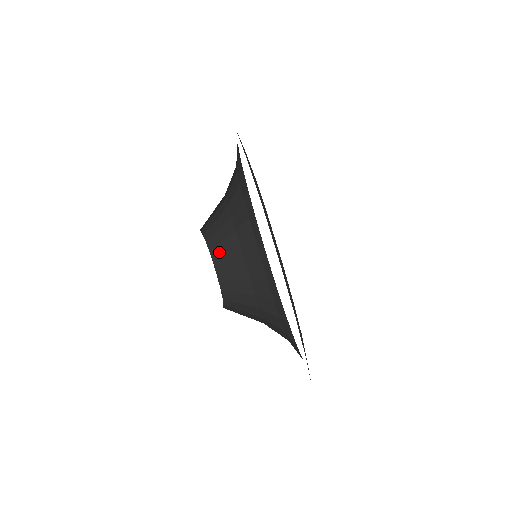
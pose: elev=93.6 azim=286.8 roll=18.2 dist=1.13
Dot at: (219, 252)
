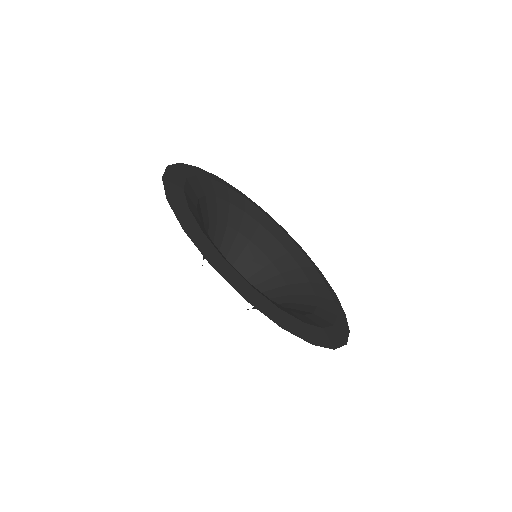
Dot at: (225, 252)
